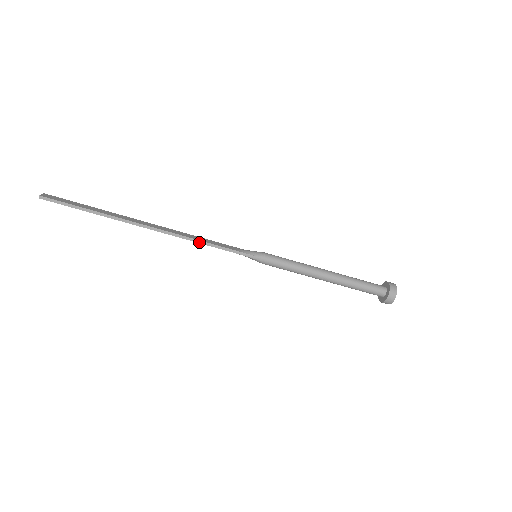
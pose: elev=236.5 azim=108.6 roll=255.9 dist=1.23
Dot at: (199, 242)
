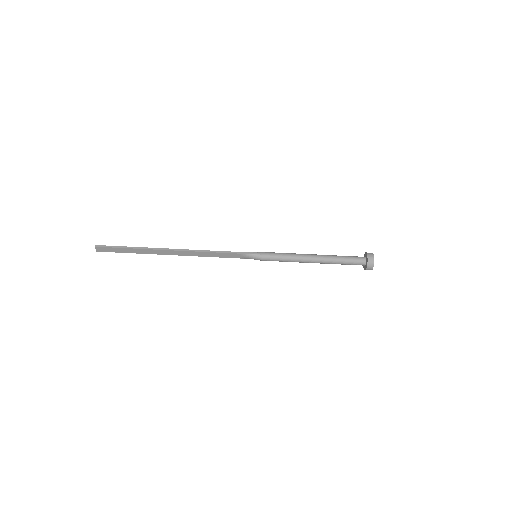
Dot at: (211, 252)
